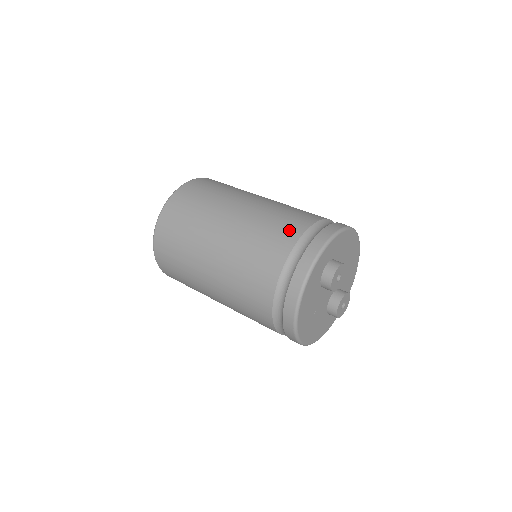
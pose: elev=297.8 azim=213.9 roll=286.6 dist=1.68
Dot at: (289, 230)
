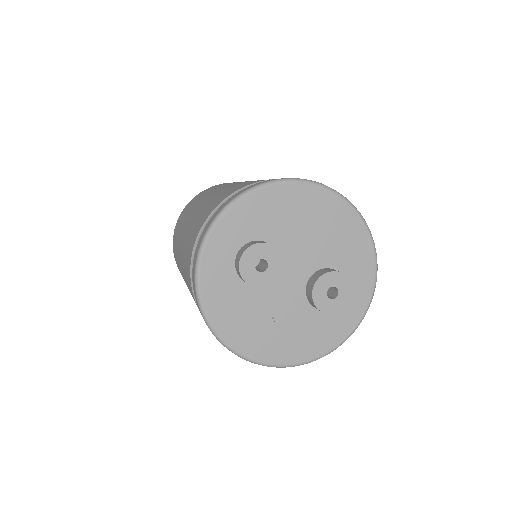
Dot at: (198, 226)
